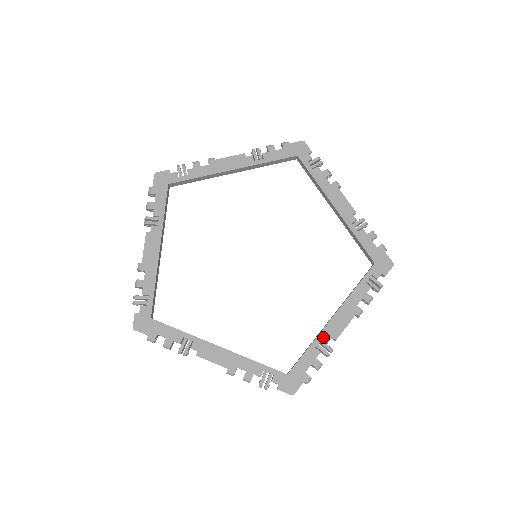
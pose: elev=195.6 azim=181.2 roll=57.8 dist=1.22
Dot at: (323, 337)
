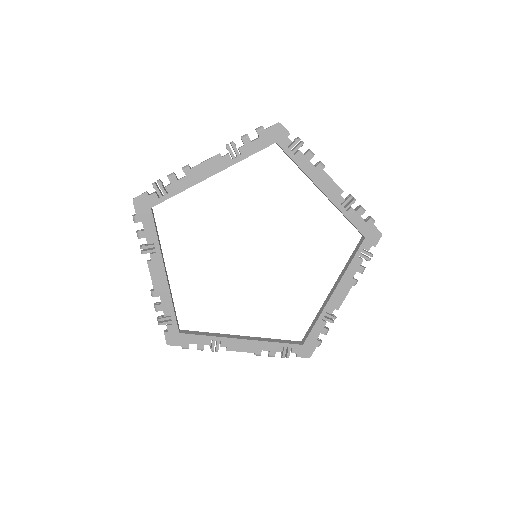
Dot at: (327, 311)
